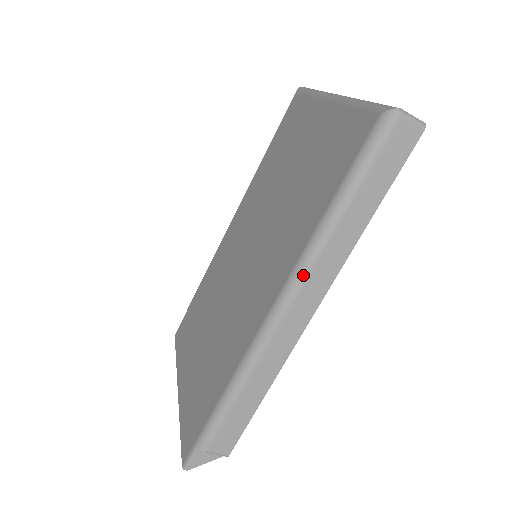
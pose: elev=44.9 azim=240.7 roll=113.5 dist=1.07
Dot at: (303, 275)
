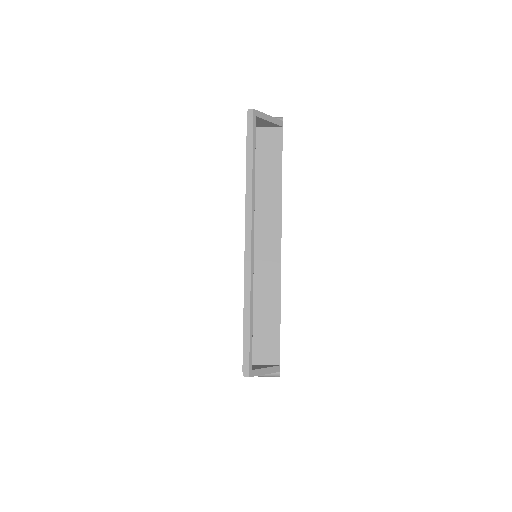
Dot at: occluded
